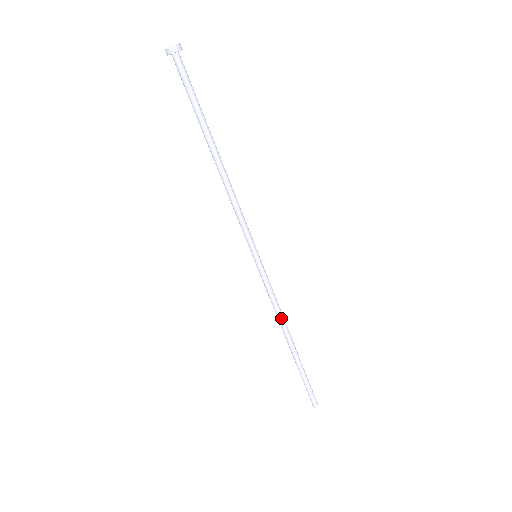
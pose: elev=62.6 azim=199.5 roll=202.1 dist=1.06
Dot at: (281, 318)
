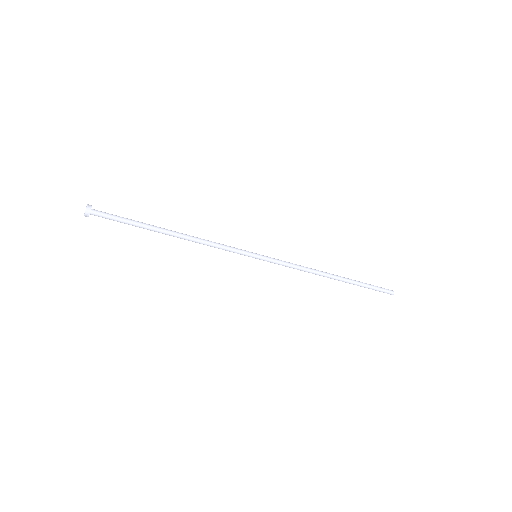
Dot at: (310, 272)
